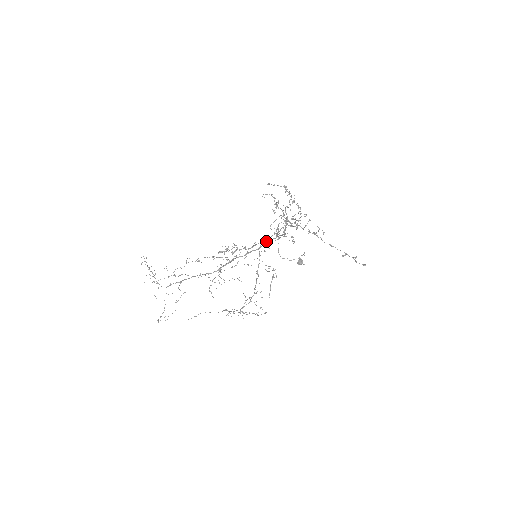
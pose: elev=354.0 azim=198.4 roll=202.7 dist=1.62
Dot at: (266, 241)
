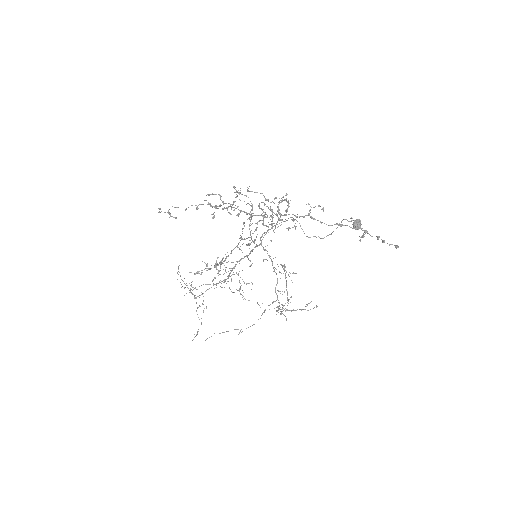
Dot at: (265, 232)
